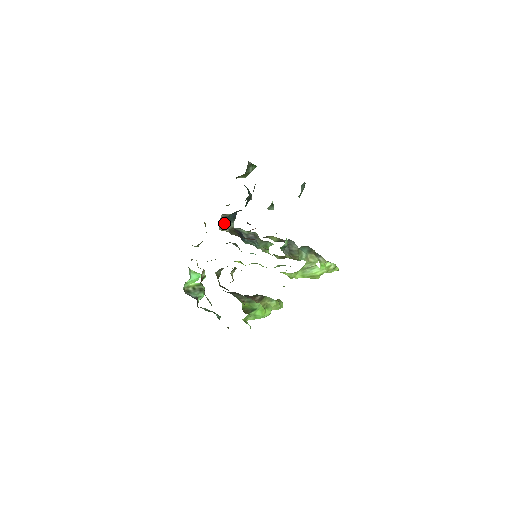
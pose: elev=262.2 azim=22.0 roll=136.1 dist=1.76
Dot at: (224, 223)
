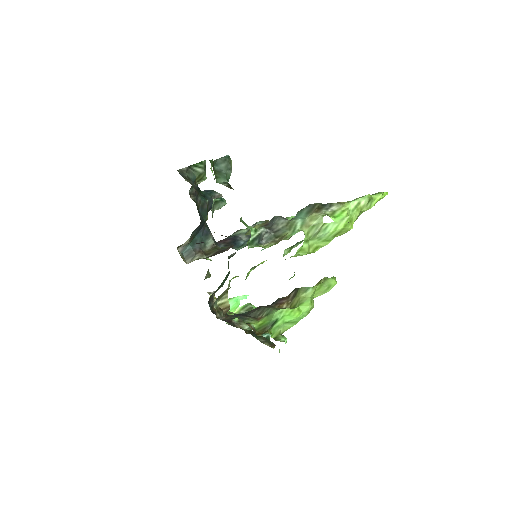
Dot at: (190, 253)
